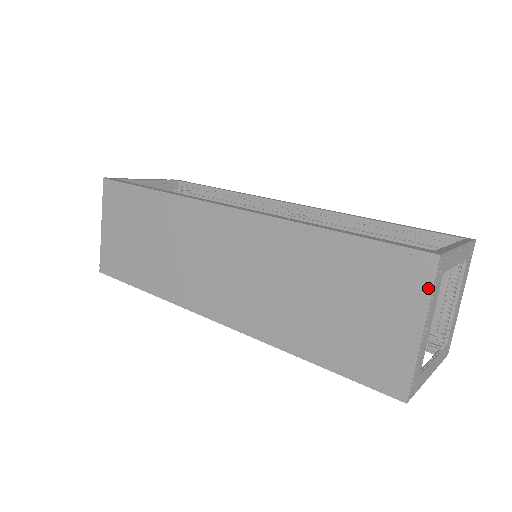
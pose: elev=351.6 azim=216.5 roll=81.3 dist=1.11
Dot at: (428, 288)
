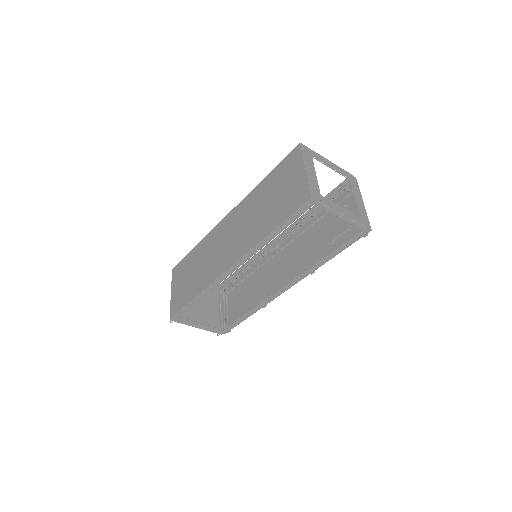
Dot at: (301, 155)
